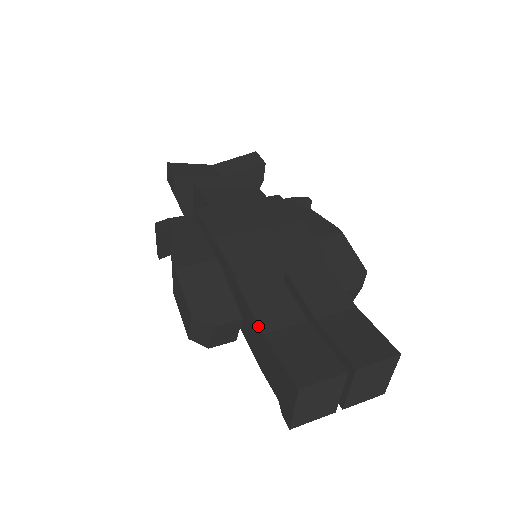
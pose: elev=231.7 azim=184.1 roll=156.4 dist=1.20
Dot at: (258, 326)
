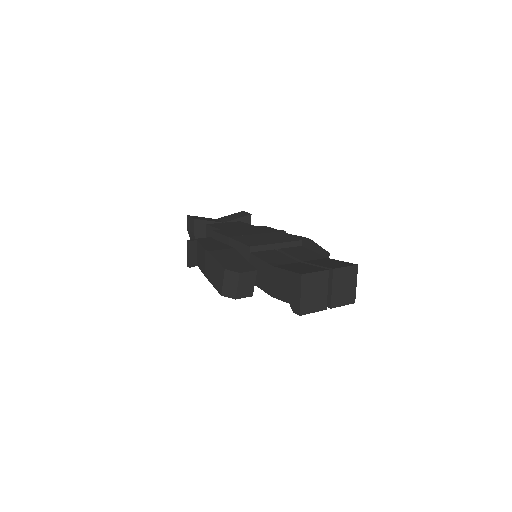
Dot at: (269, 265)
